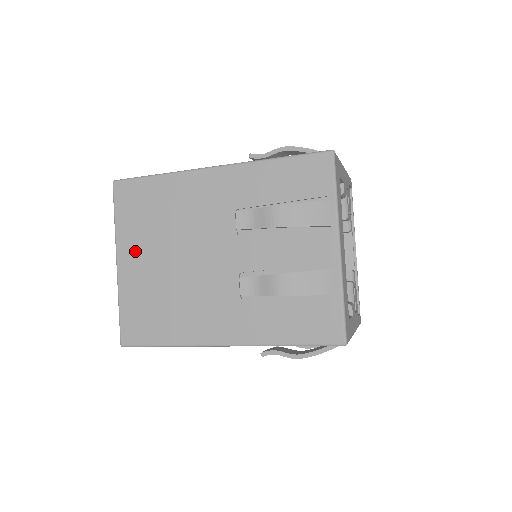
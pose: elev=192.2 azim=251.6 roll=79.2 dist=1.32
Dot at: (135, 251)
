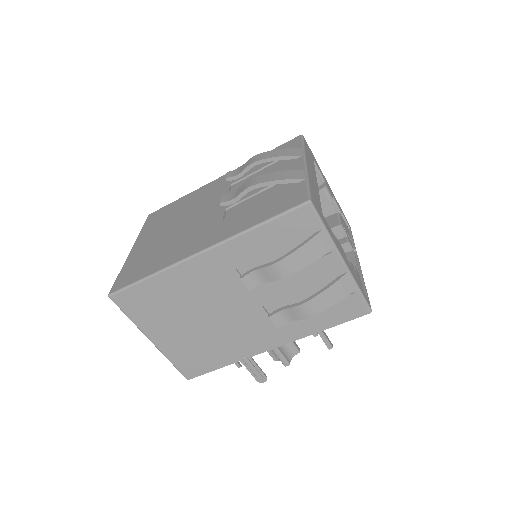
Dot at: (148, 237)
